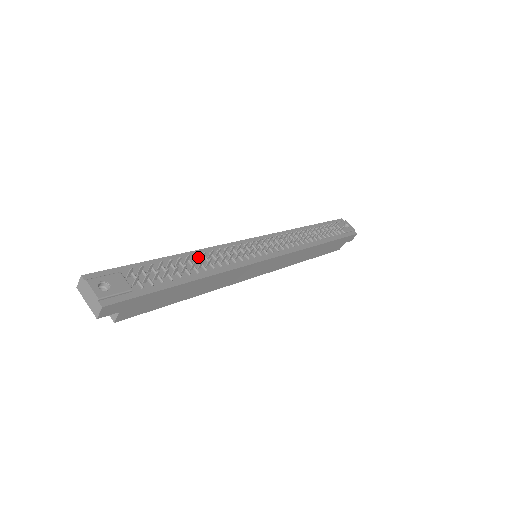
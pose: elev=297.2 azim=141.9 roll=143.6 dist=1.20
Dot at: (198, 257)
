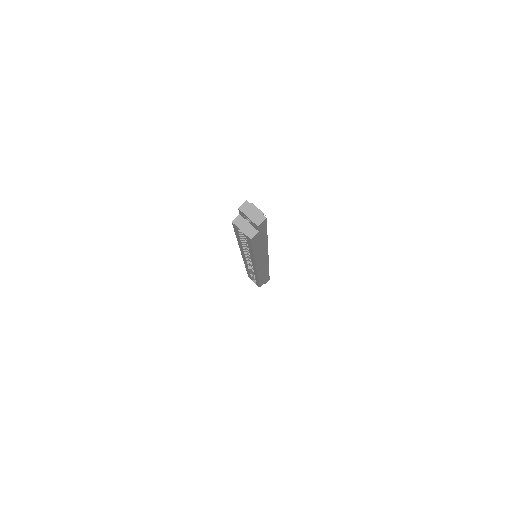
Dot at: occluded
